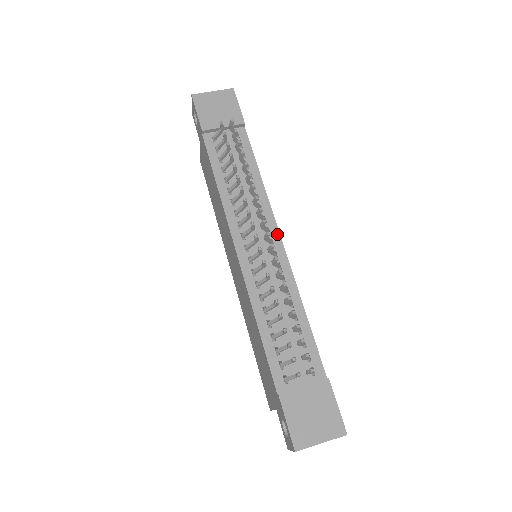
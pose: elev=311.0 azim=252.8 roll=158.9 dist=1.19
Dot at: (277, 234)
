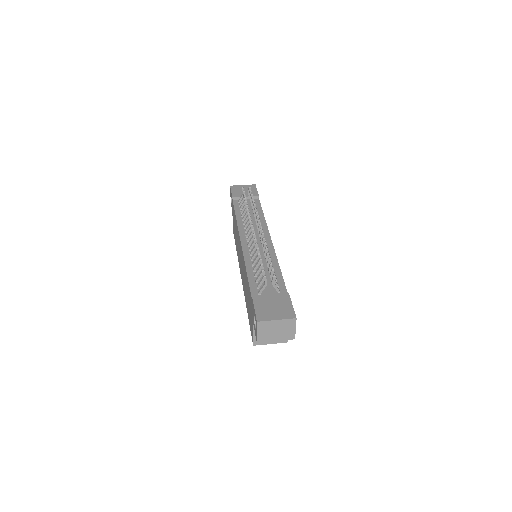
Dot at: (269, 237)
